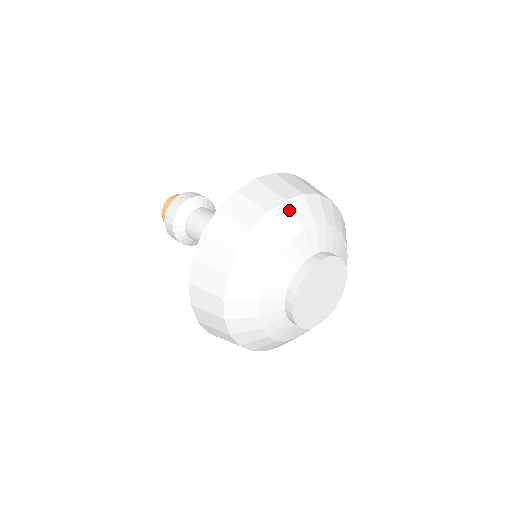
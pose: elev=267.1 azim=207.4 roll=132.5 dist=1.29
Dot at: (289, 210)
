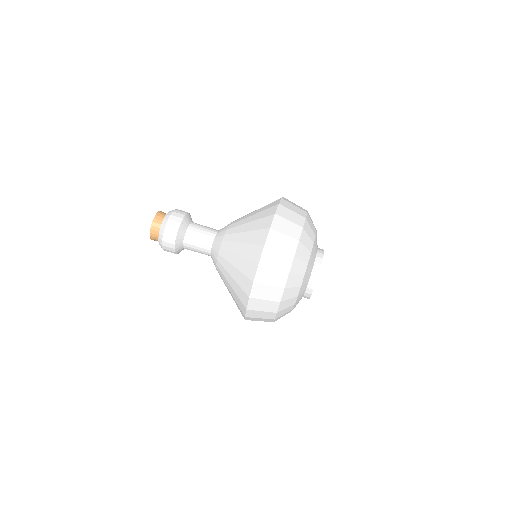
Dot at: (298, 260)
